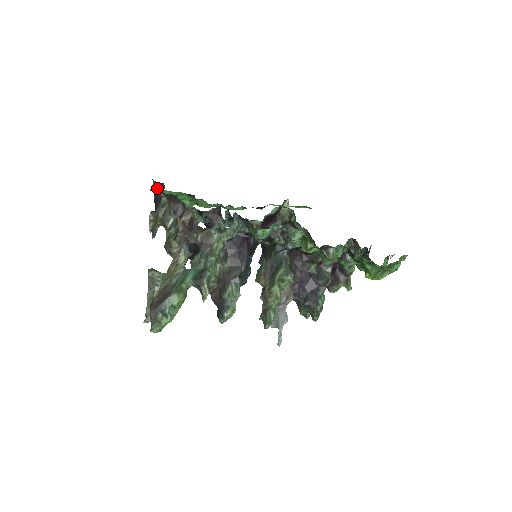
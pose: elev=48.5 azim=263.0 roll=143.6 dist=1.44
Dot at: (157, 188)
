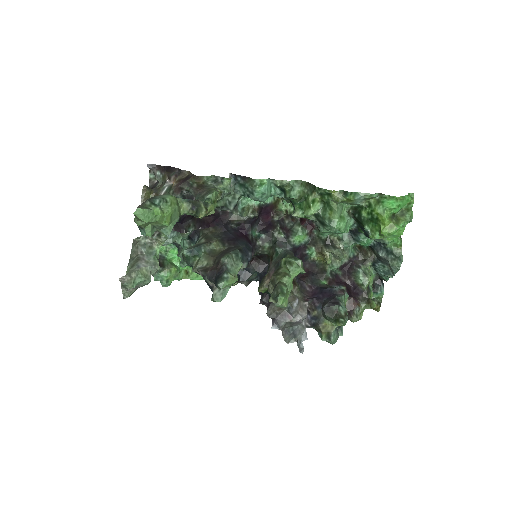
Dot at: (152, 185)
